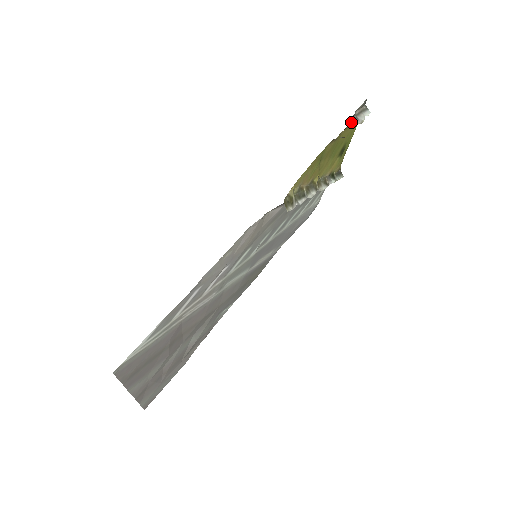
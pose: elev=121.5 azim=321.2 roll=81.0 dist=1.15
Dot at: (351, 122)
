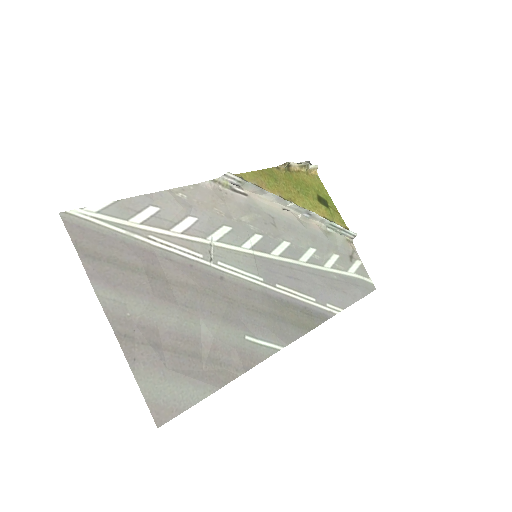
Dot at: (294, 164)
